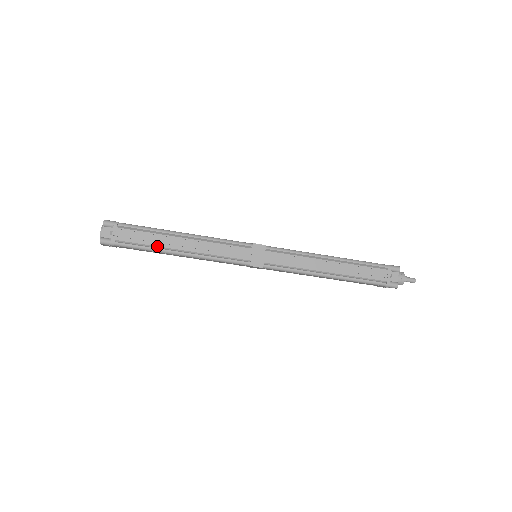
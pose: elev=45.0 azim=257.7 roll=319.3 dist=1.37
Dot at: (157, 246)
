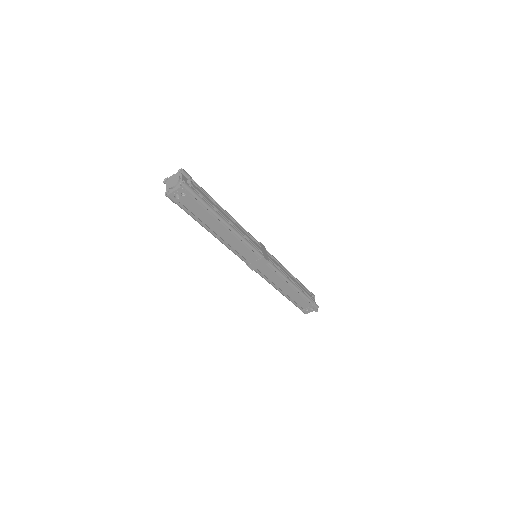
Dot at: (217, 211)
